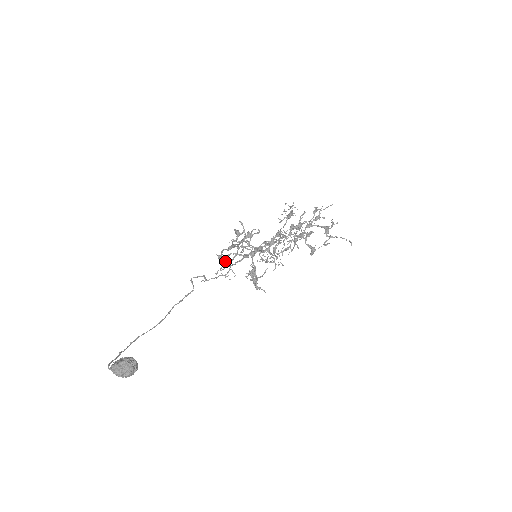
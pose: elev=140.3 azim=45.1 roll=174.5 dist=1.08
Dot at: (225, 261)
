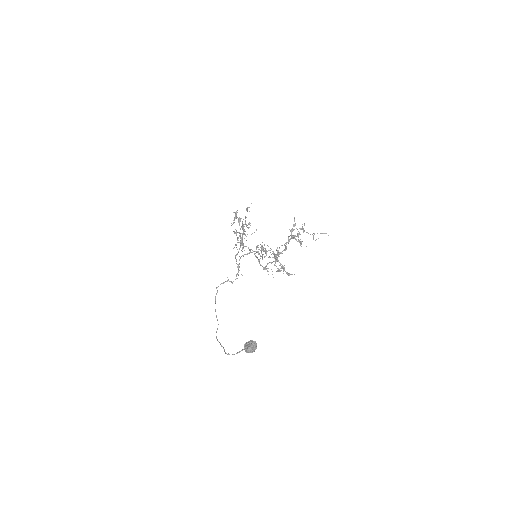
Dot at: (271, 269)
